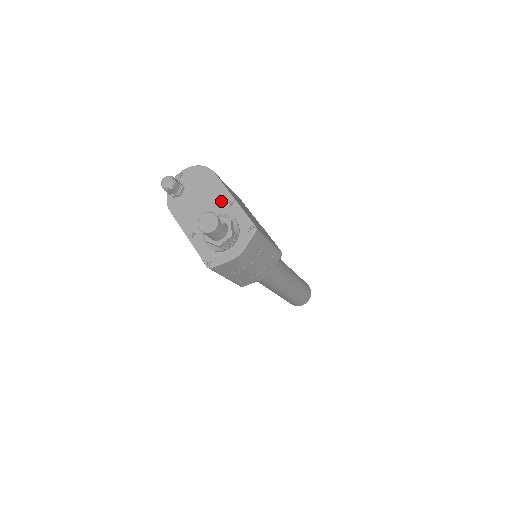
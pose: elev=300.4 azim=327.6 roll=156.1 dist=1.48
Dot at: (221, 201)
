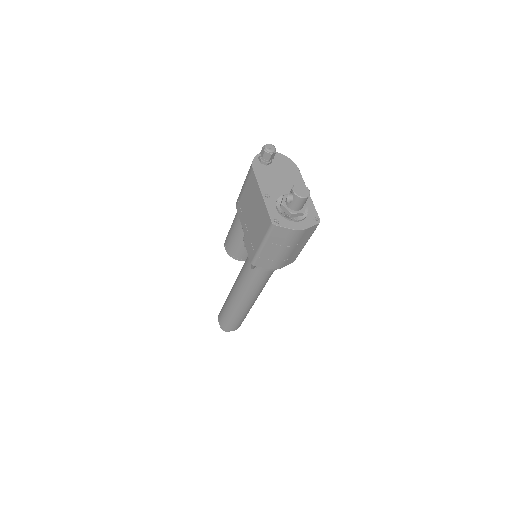
Dot at: occluded
